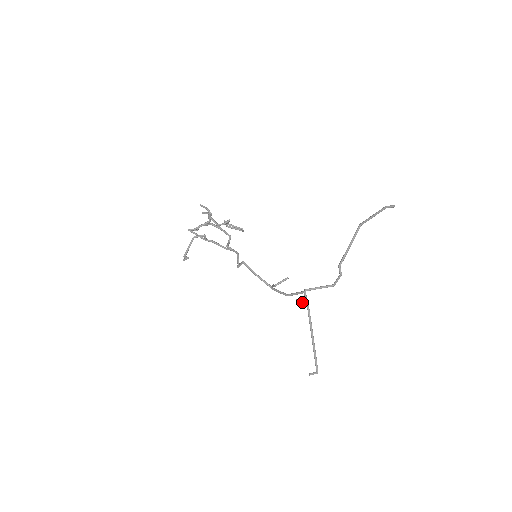
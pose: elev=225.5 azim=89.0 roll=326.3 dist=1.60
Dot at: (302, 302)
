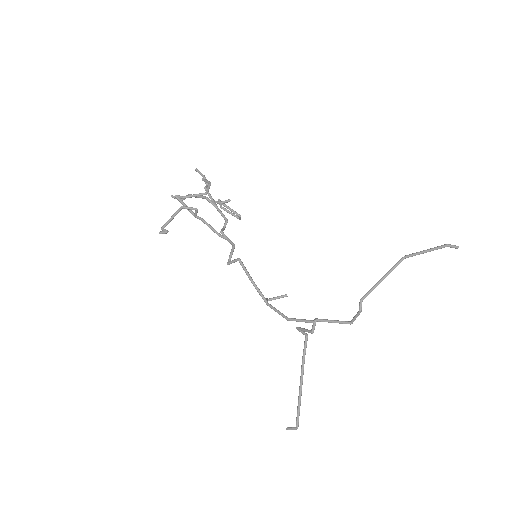
Dot at: (302, 332)
